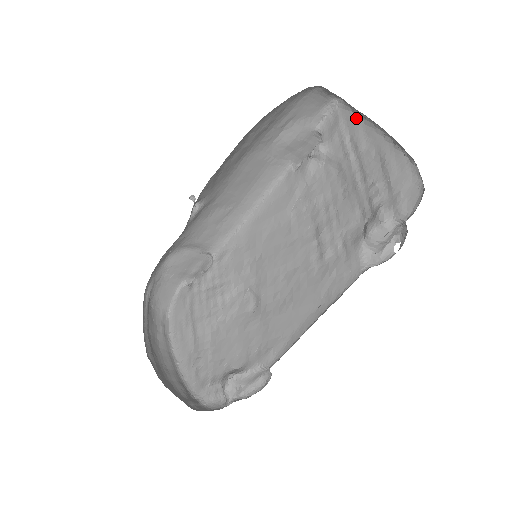
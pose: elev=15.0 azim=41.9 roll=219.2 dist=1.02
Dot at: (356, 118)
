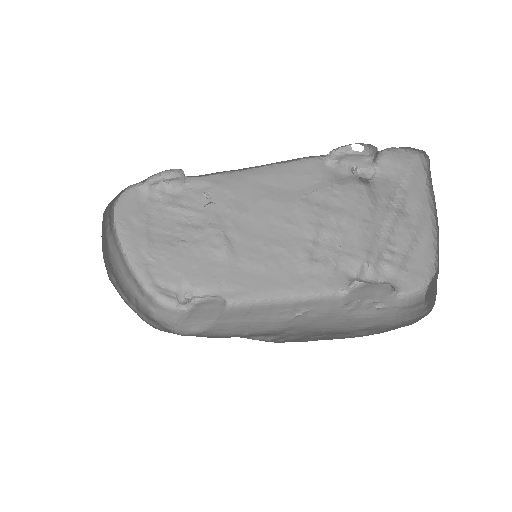
Dot at: (425, 185)
